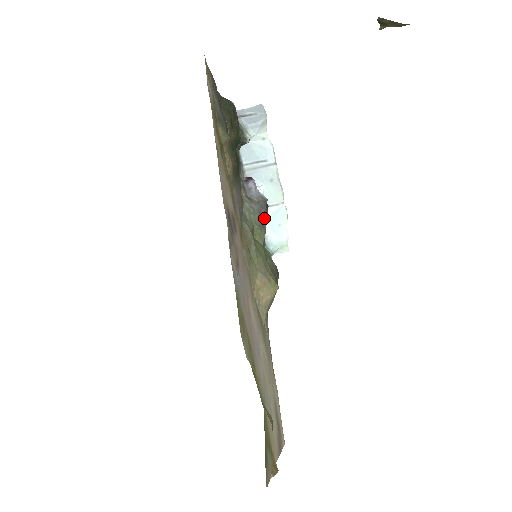
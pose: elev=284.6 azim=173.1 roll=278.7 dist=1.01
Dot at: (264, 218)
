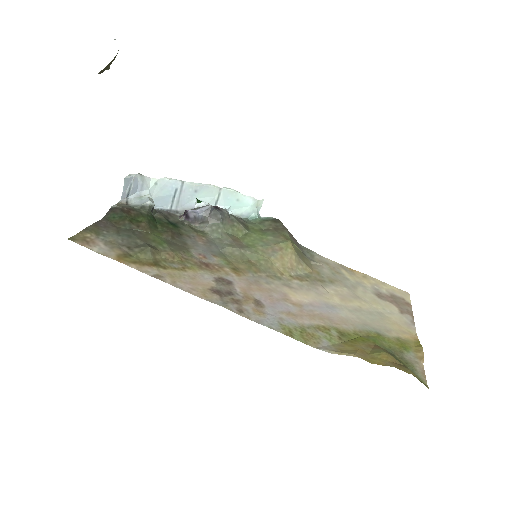
Dot at: (226, 216)
